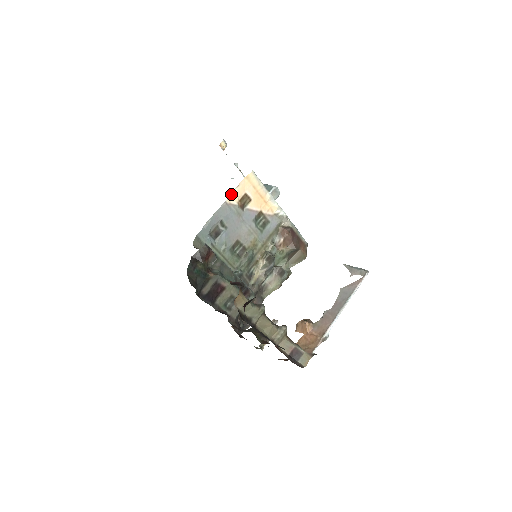
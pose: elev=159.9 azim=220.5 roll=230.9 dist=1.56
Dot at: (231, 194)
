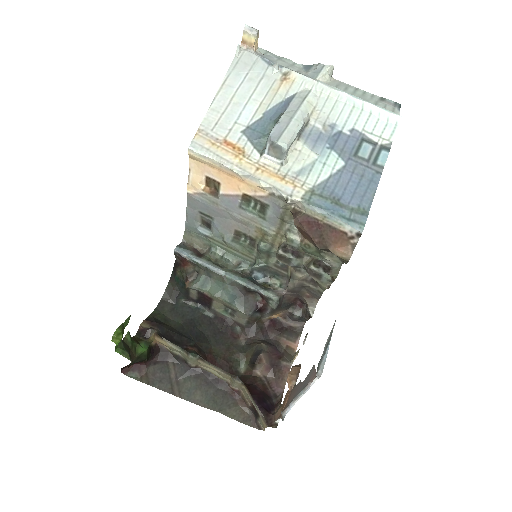
Dot at: (188, 182)
